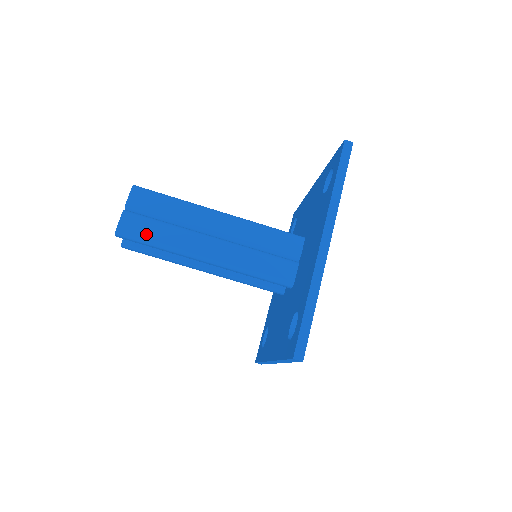
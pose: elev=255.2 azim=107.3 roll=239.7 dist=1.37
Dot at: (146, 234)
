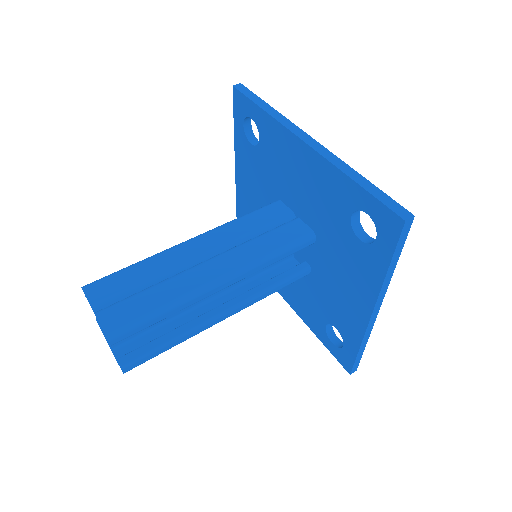
Dot at: (141, 310)
